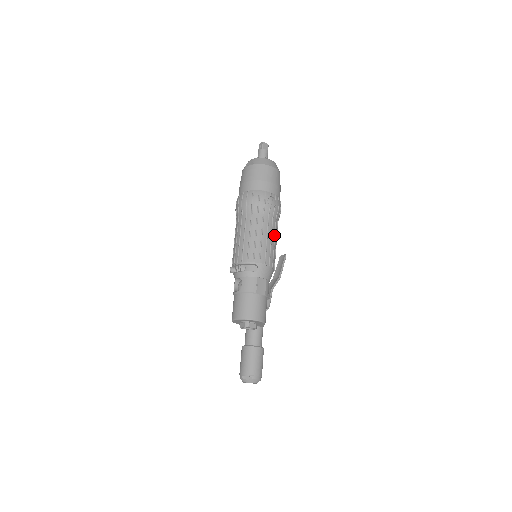
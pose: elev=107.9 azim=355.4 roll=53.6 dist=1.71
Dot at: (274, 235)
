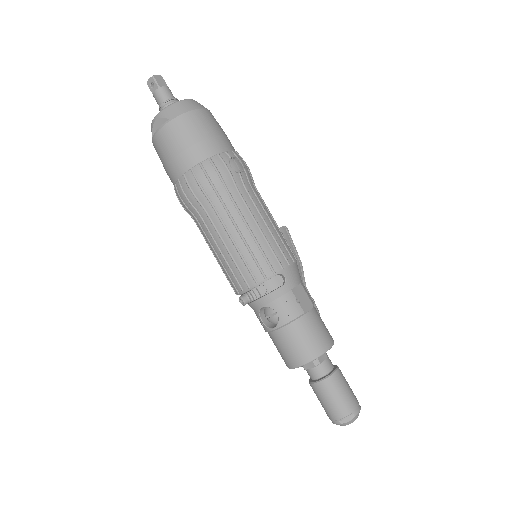
Dot at: (268, 213)
